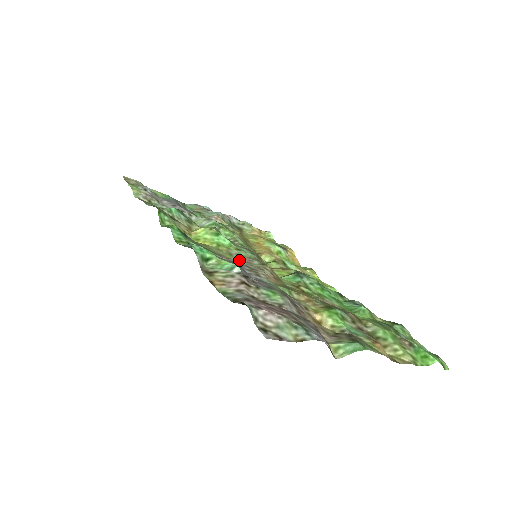
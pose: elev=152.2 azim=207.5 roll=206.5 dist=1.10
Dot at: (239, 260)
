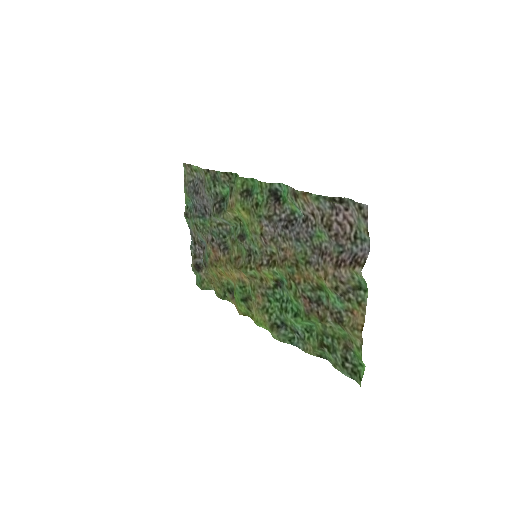
Dot at: (274, 230)
